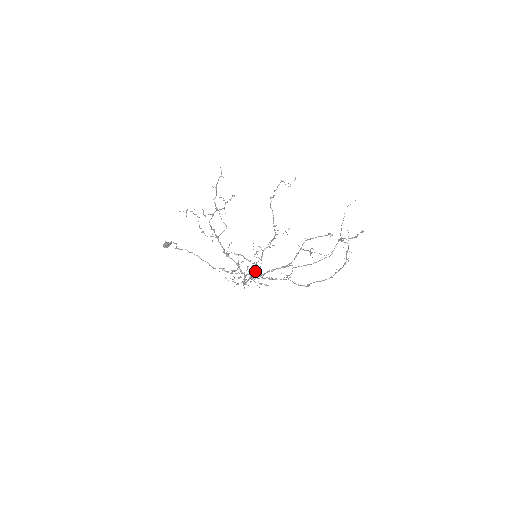
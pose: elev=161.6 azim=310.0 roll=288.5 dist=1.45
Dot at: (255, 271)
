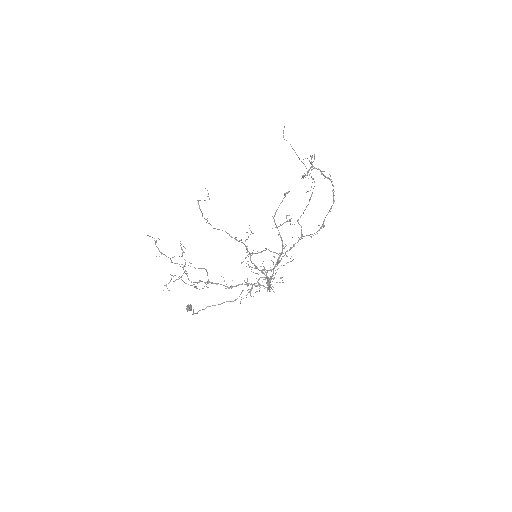
Dot at: (266, 274)
